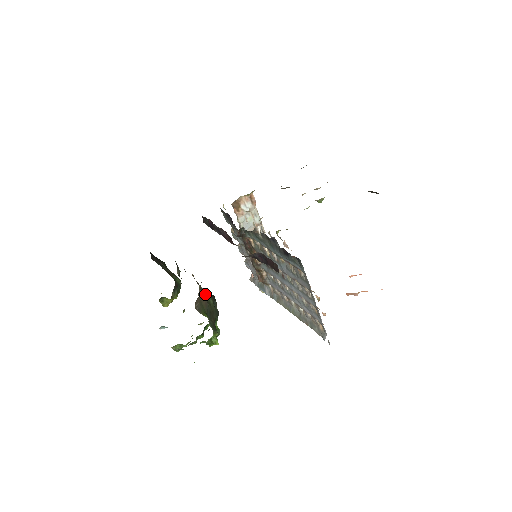
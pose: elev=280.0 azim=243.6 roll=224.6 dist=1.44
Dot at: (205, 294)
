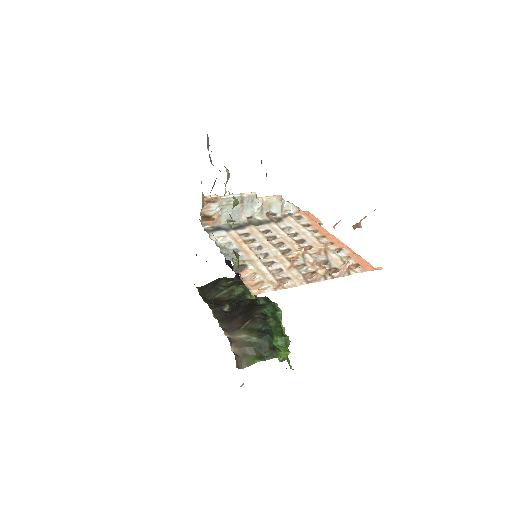
Dot at: (244, 339)
